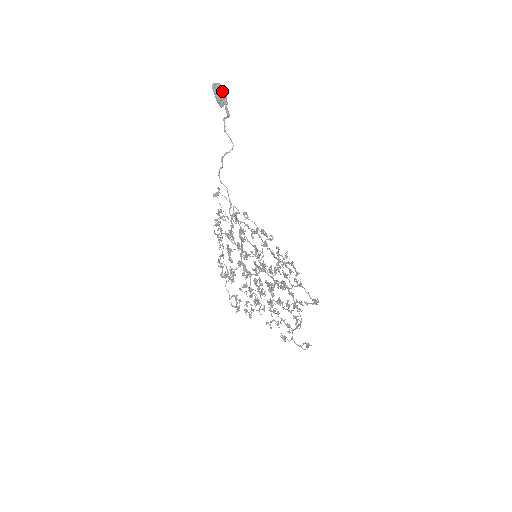
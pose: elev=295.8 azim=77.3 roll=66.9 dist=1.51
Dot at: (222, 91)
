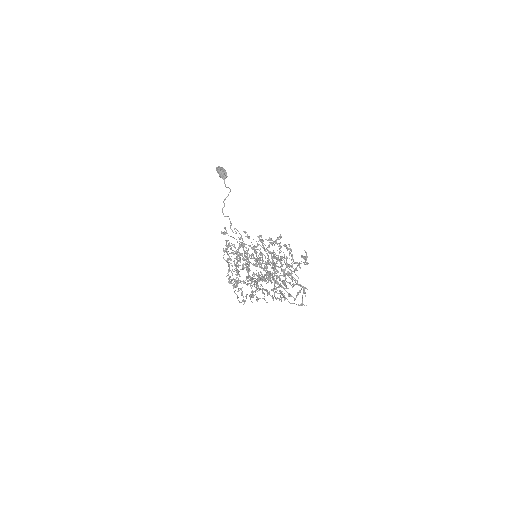
Dot at: (223, 169)
